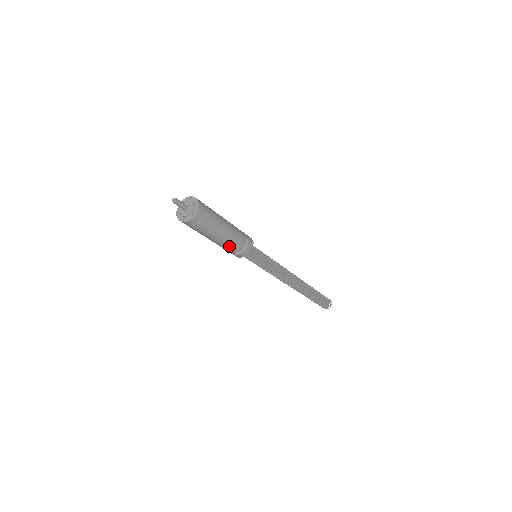
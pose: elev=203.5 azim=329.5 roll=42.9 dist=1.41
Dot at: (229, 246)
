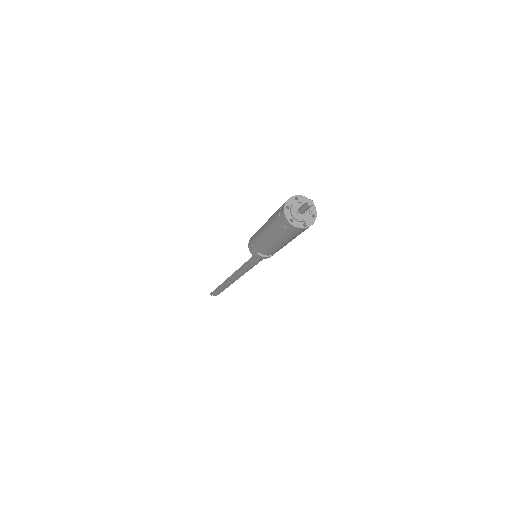
Dot at: (270, 250)
